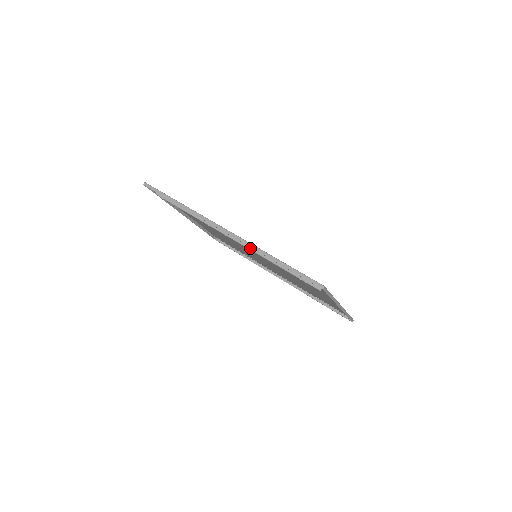
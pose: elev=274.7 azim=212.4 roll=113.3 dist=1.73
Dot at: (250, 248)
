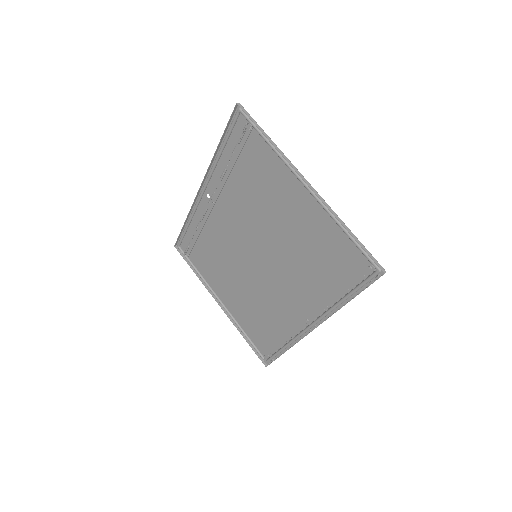
Dot at: (217, 185)
